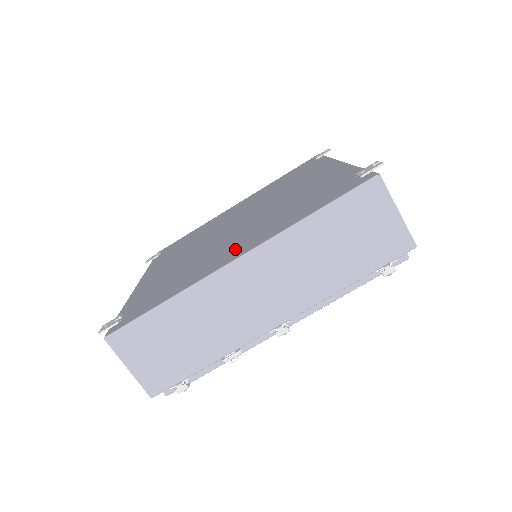
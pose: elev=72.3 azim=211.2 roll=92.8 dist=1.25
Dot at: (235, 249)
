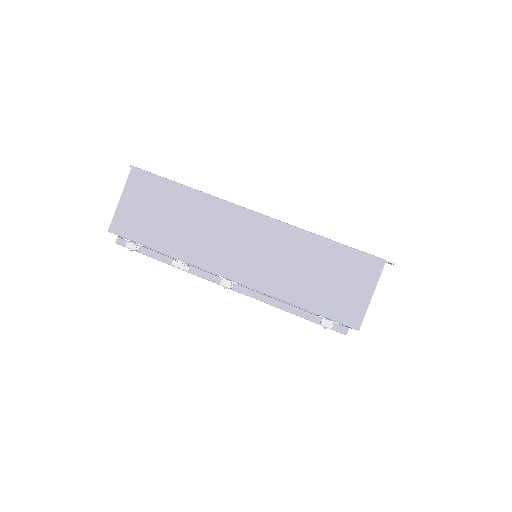
Dot at: occluded
